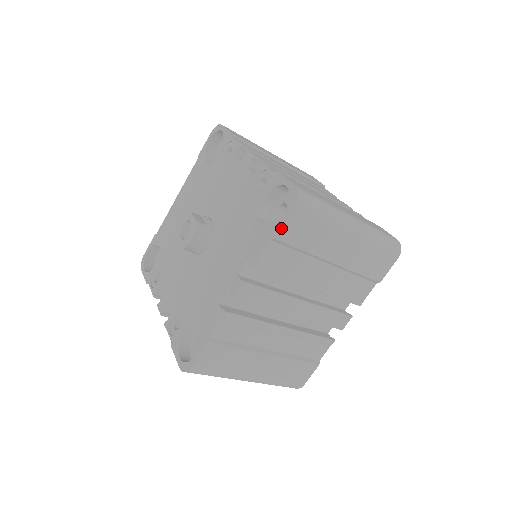
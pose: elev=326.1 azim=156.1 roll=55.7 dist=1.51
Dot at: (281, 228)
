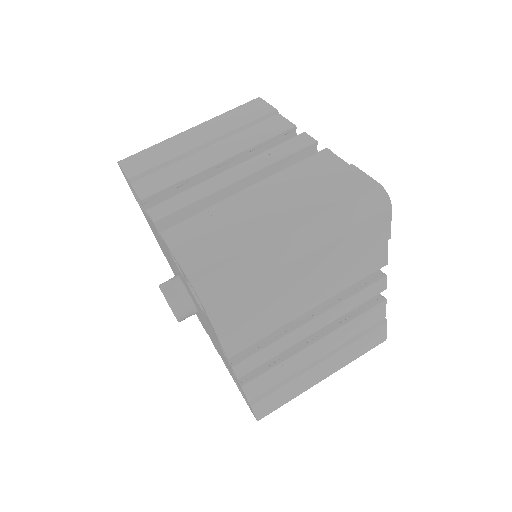
Dot at: (215, 328)
